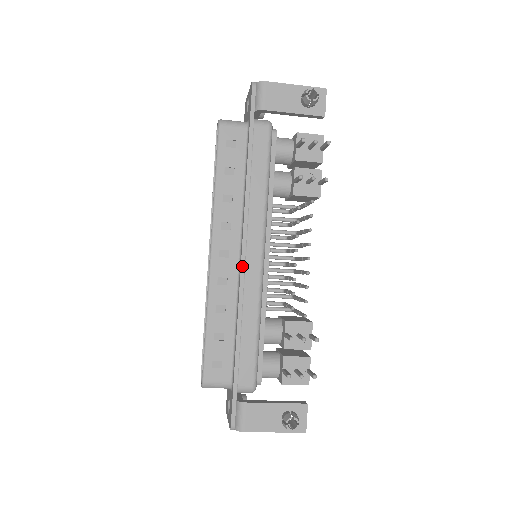
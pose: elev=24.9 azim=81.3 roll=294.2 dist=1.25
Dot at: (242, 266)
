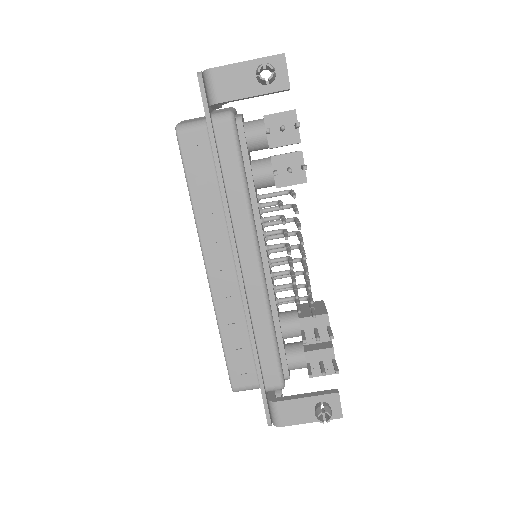
Dot at: (239, 277)
